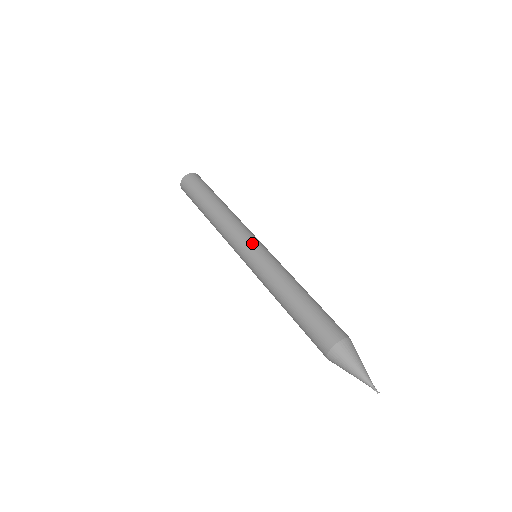
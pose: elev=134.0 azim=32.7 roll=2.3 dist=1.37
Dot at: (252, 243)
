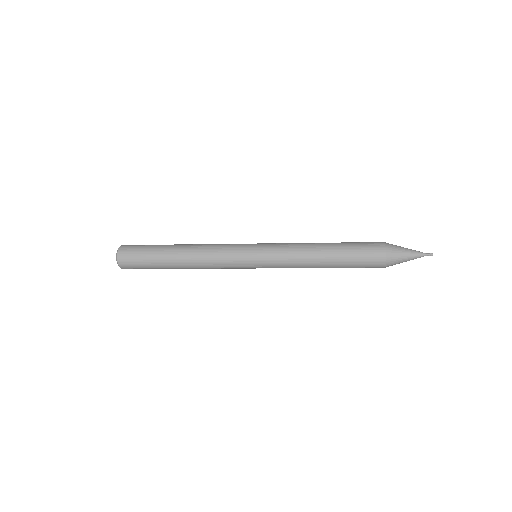
Dot at: occluded
